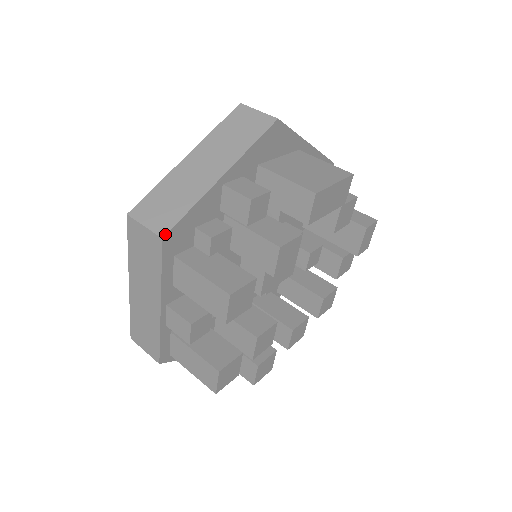
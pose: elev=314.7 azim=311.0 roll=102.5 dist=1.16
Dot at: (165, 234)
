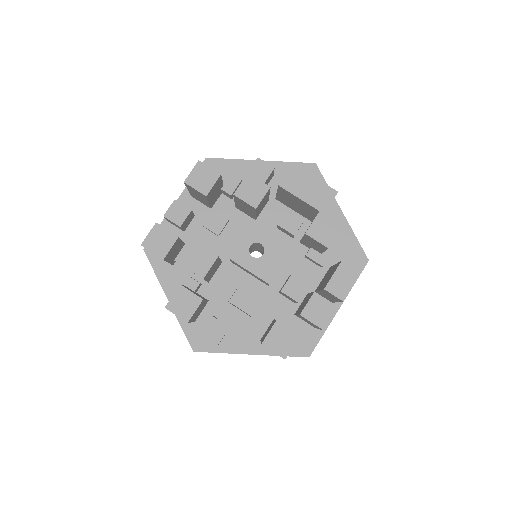
Dot at: (209, 158)
